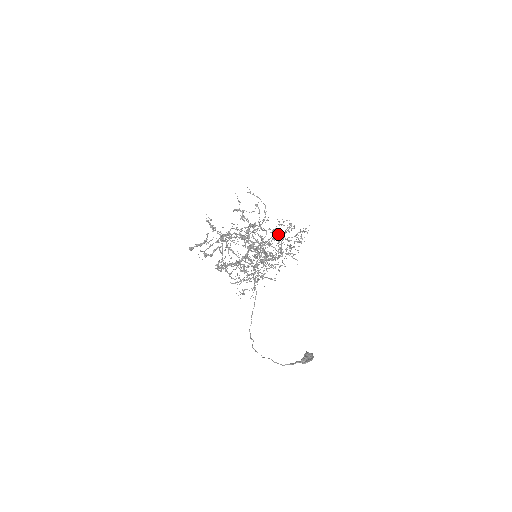
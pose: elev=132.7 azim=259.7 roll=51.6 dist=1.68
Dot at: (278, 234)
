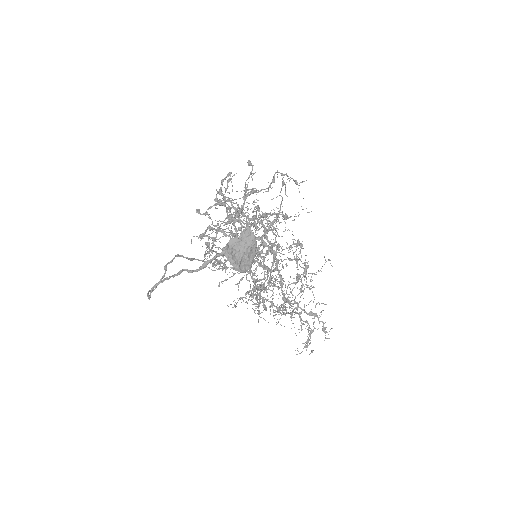
Dot at: occluded
